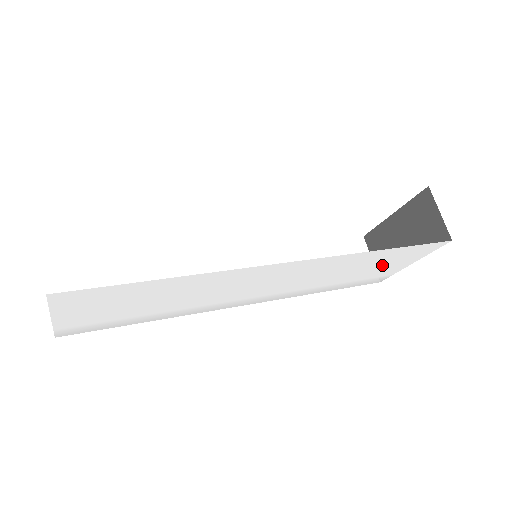
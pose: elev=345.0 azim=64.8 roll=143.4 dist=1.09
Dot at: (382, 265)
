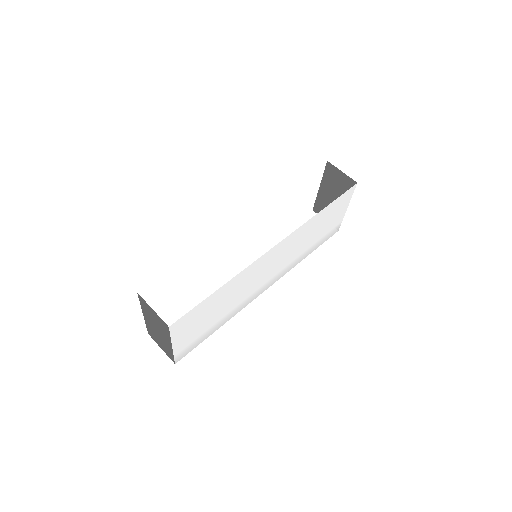
Dot at: (329, 220)
